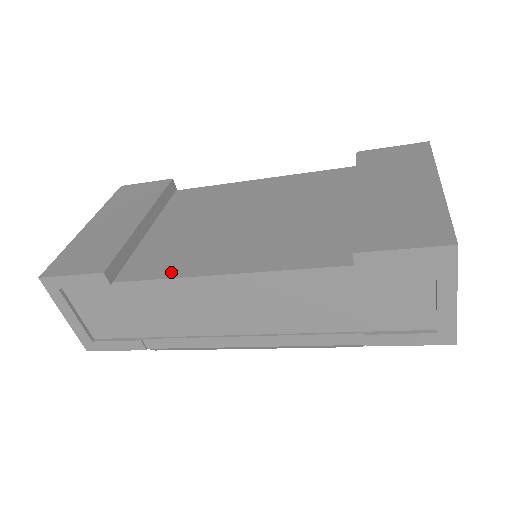
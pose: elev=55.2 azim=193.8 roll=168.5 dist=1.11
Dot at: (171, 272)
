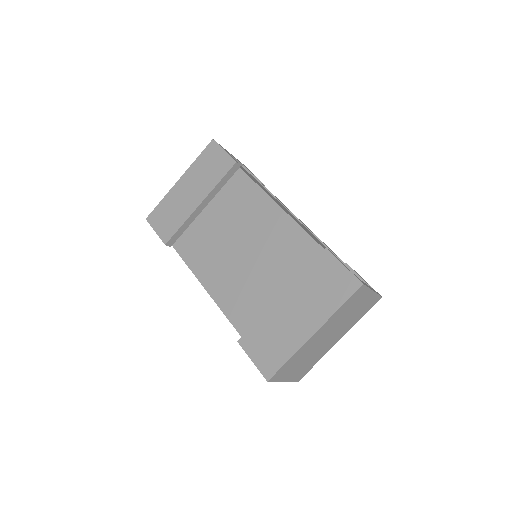
Dot at: (192, 264)
